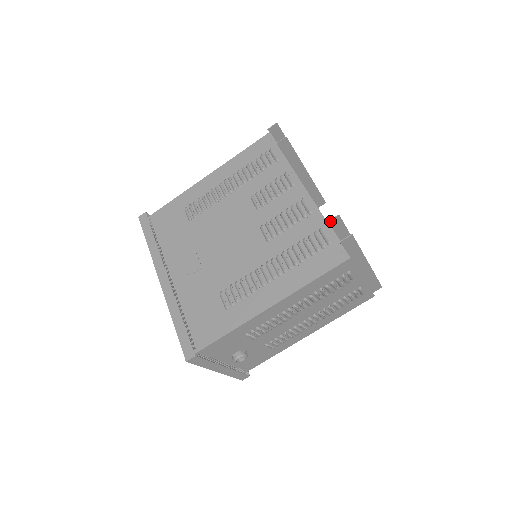
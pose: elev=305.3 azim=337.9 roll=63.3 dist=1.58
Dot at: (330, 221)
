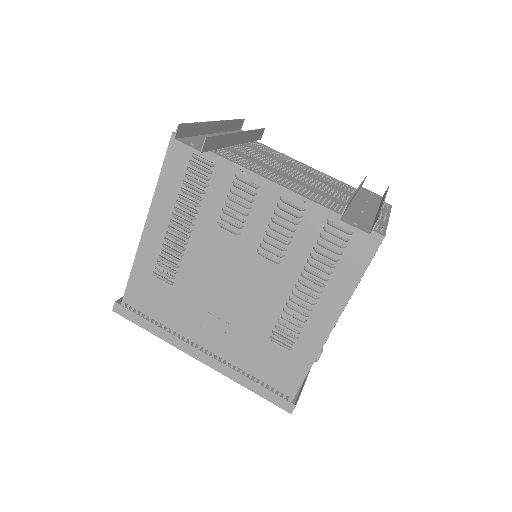
Dot at: (340, 217)
